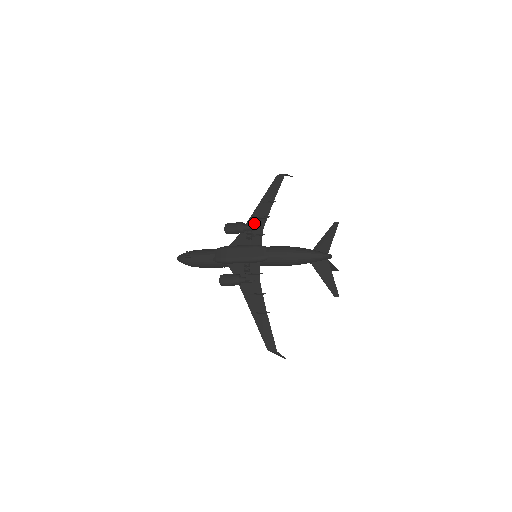
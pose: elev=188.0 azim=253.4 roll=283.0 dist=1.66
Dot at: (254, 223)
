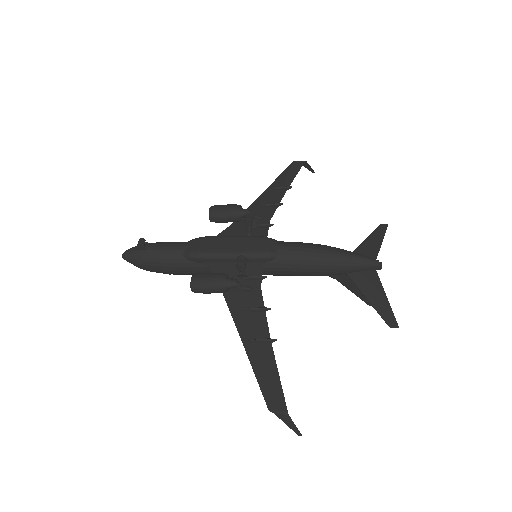
Dot at: (256, 212)
